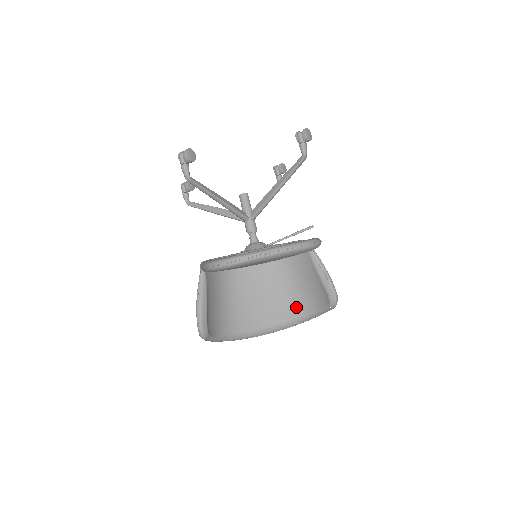
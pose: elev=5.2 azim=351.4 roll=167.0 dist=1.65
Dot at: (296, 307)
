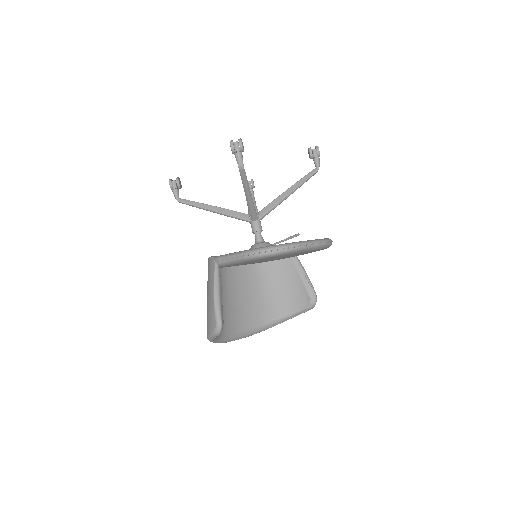
Dot at: (271, 311)
